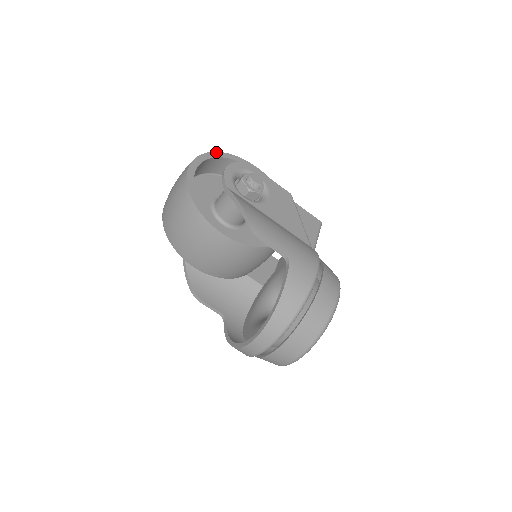
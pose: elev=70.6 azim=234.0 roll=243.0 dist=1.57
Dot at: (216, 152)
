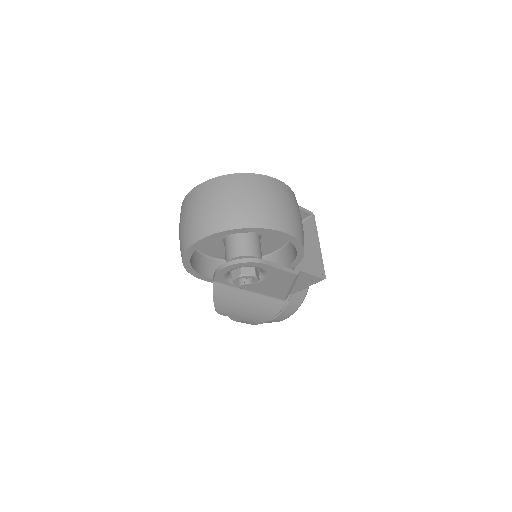
Dot at: (233, 230)
